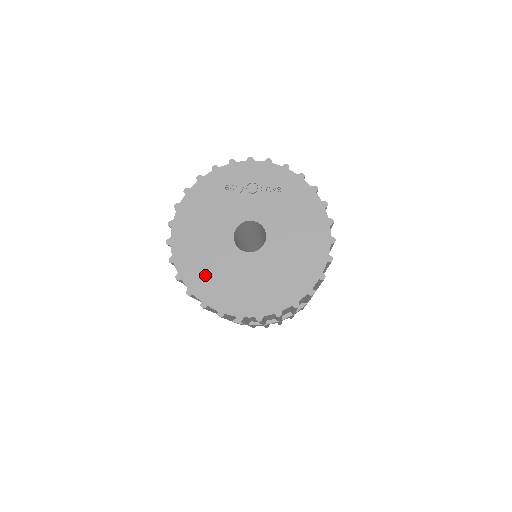
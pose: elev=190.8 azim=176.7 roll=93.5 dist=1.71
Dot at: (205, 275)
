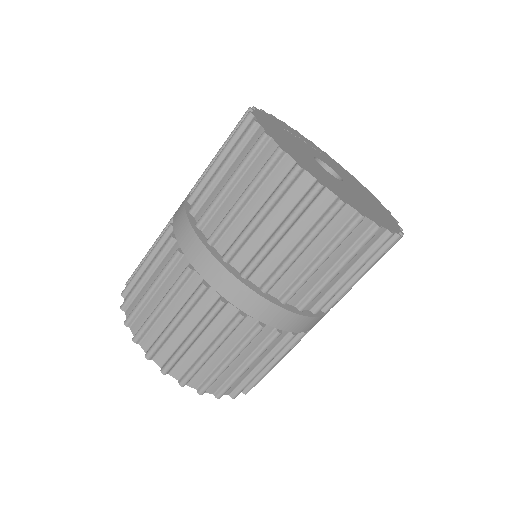
Dot at: (321, 177)
